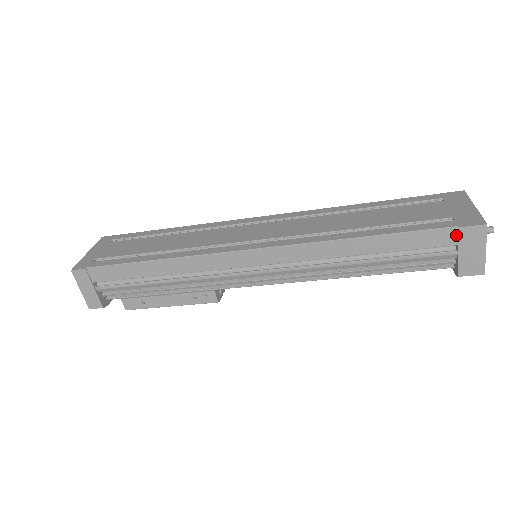
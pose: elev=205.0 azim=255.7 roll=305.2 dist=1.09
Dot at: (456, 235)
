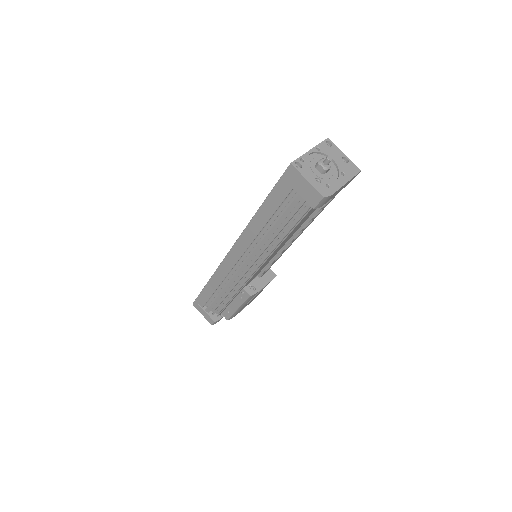
Dot at: (286, 182)
